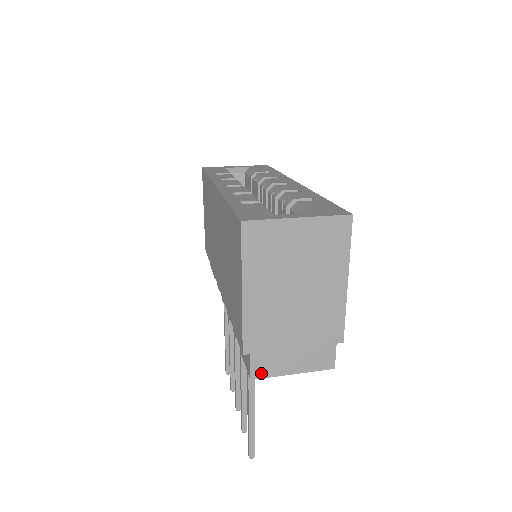
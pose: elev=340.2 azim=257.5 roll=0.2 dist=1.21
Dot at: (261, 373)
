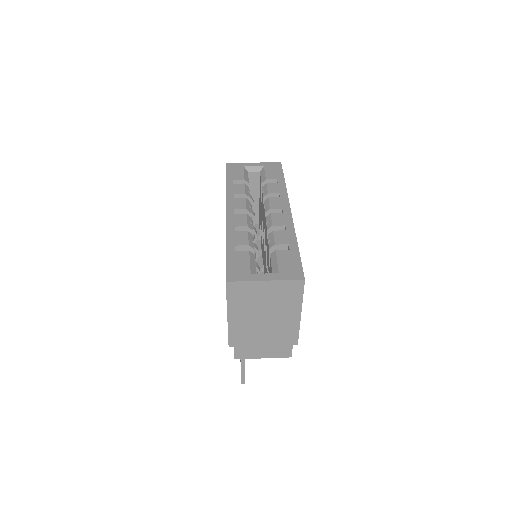
Dot at: (241, 356)
